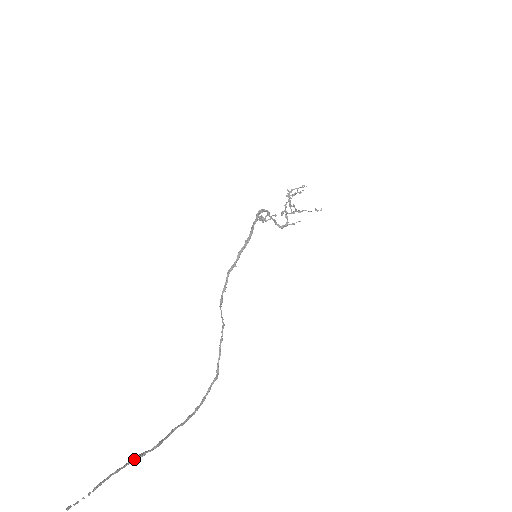
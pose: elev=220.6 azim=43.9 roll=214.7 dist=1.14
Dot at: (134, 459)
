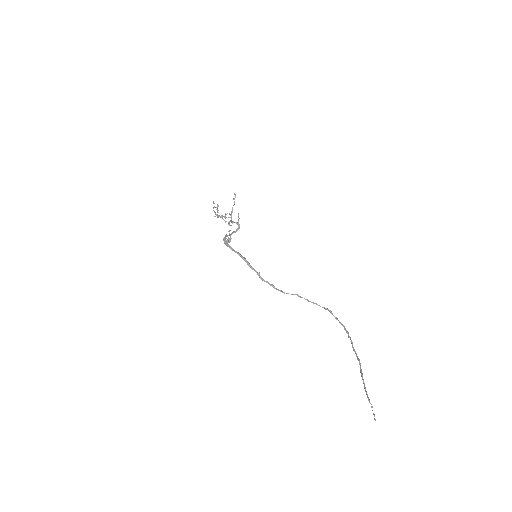
Dot at: (362, 377)
